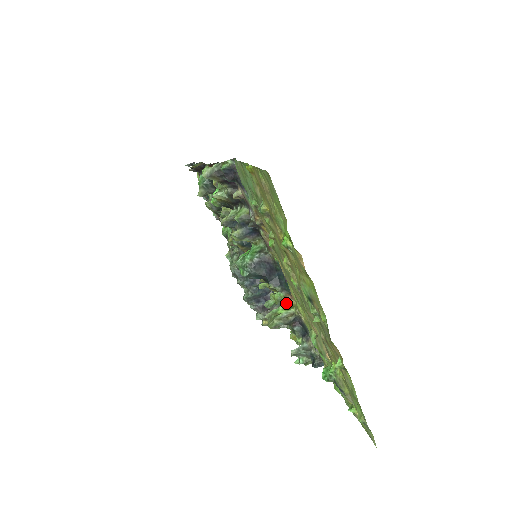
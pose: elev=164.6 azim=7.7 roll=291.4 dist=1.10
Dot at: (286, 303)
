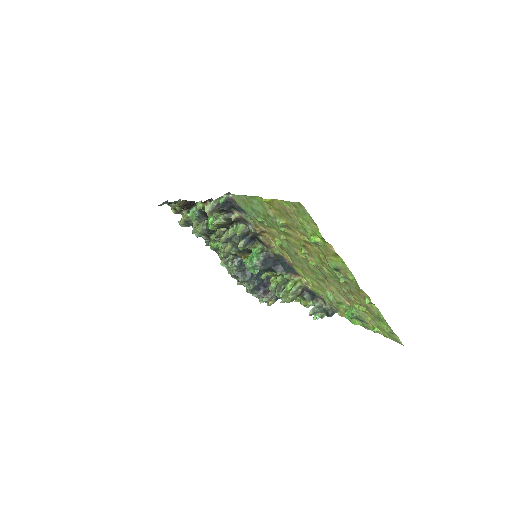
Dot at: (290, 281)
